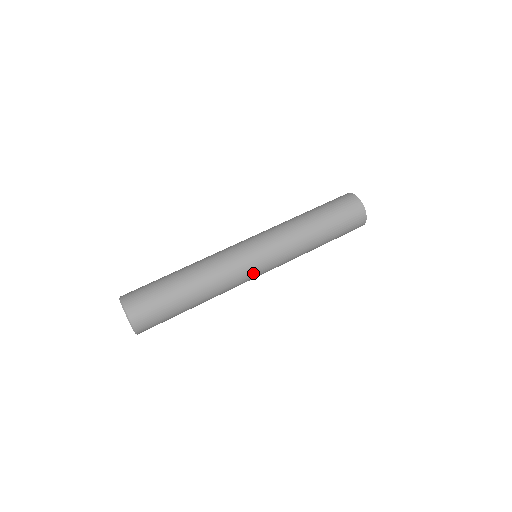
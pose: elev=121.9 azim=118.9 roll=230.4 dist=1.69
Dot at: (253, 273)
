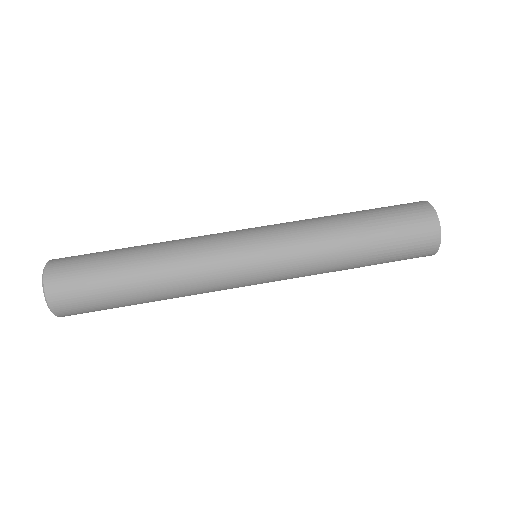
Dot at: (241, 281)
